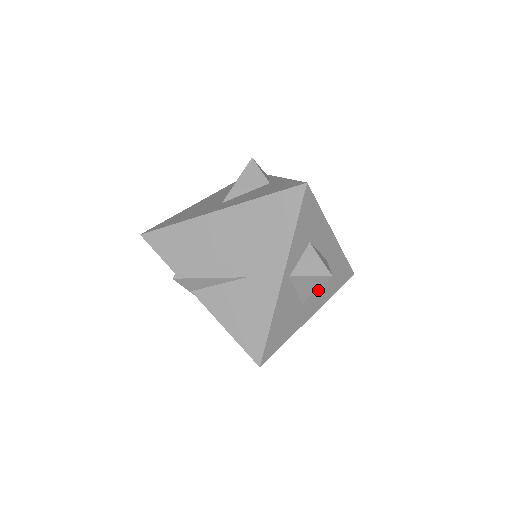
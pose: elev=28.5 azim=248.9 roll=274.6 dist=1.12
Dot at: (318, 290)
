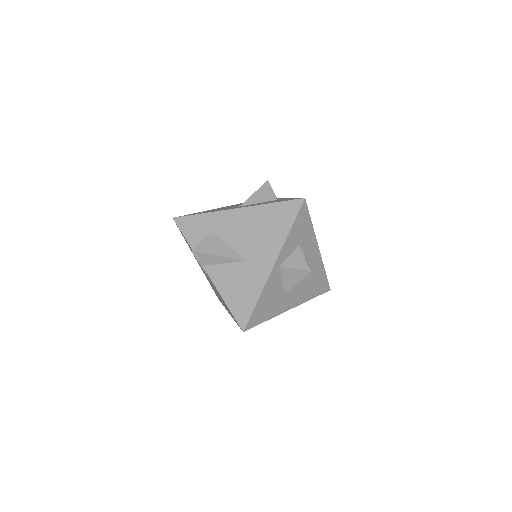
Dot at: (299, 289)
